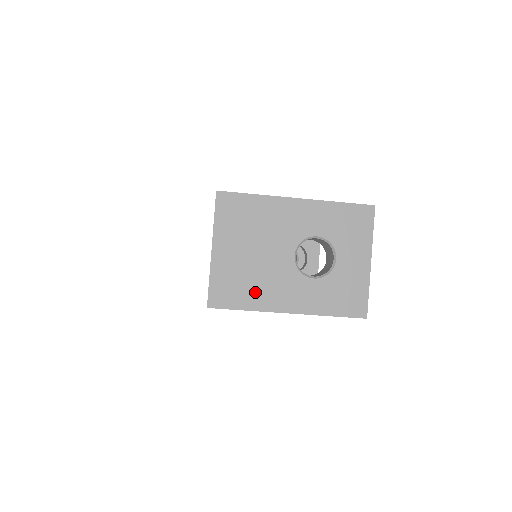
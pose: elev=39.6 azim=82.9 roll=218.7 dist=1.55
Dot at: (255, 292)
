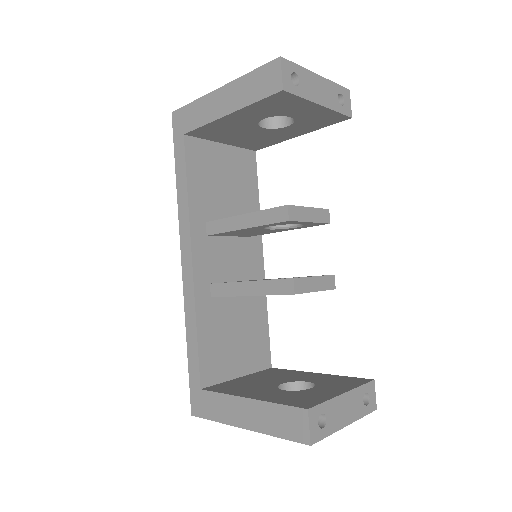
Dot at: occluded
